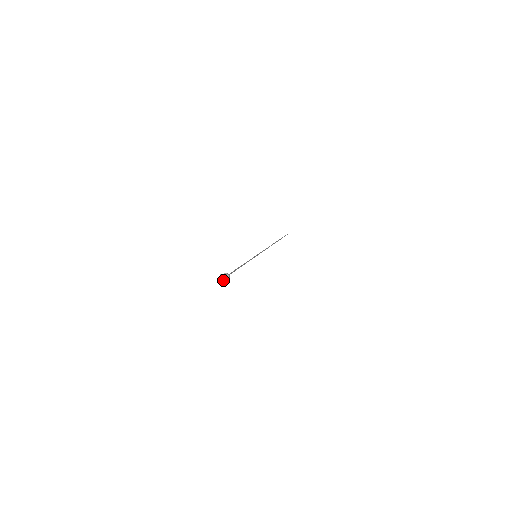
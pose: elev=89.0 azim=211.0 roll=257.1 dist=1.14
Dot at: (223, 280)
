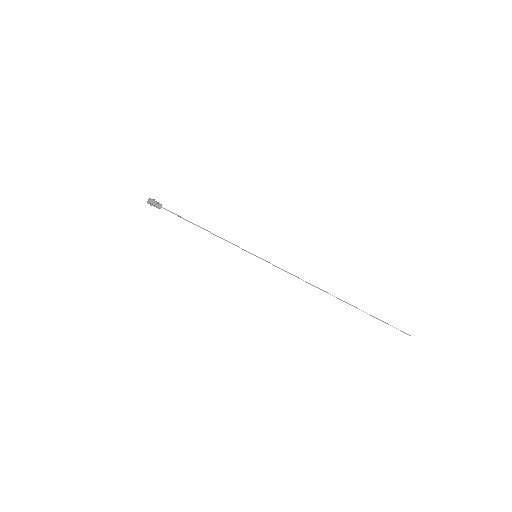
Dot at: (148, 201)
